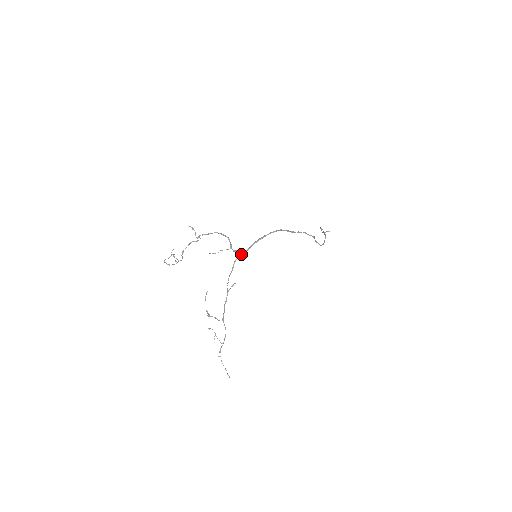
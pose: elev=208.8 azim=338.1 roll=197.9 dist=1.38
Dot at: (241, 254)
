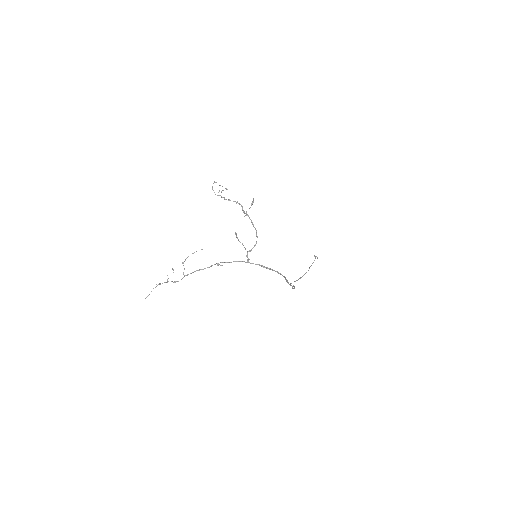
Dot at: (247, 262)
